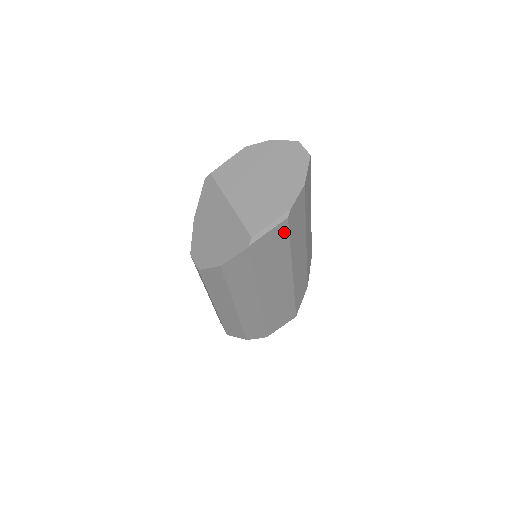
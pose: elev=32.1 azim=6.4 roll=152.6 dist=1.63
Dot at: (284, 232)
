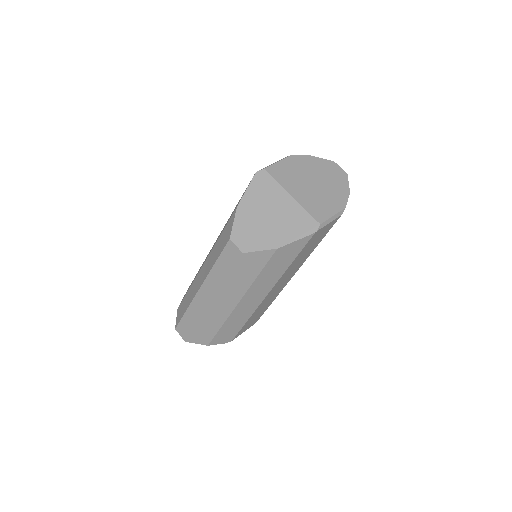
Dot at: (330, 227)
